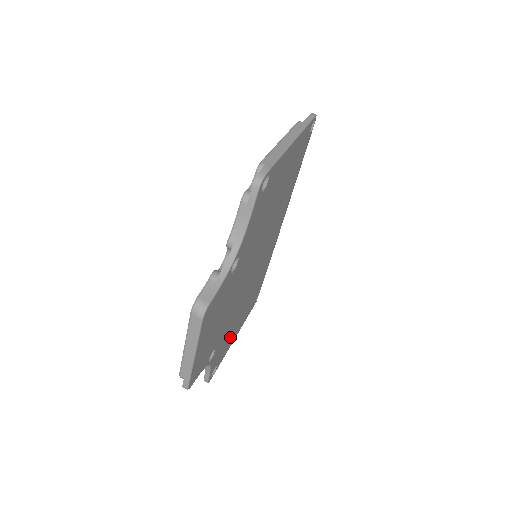
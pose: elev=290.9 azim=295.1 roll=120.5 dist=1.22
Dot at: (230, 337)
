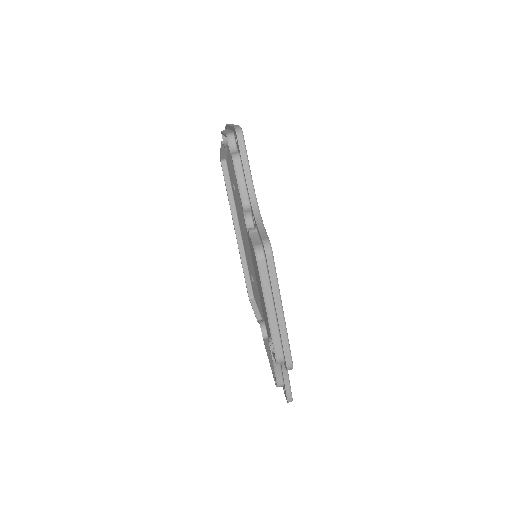
Dot at: occluded
